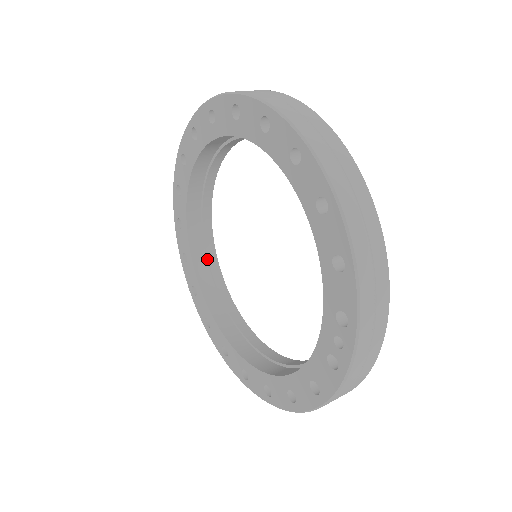
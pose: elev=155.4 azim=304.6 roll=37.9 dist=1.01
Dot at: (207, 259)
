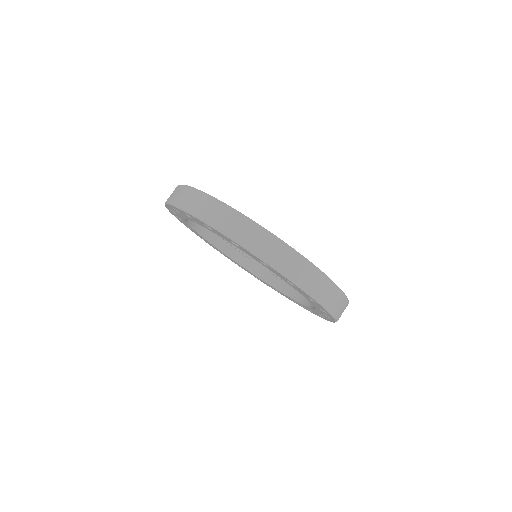
Dot at: occluded
